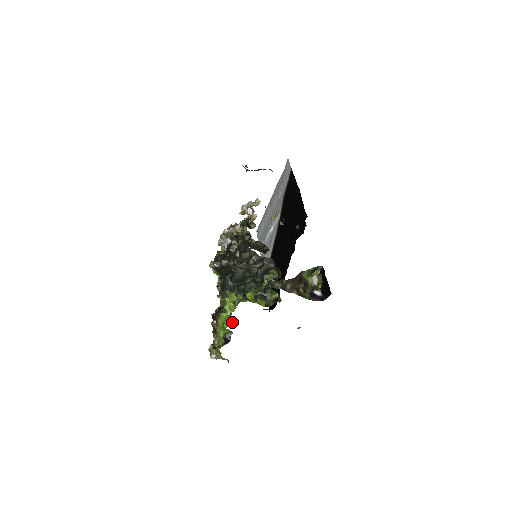
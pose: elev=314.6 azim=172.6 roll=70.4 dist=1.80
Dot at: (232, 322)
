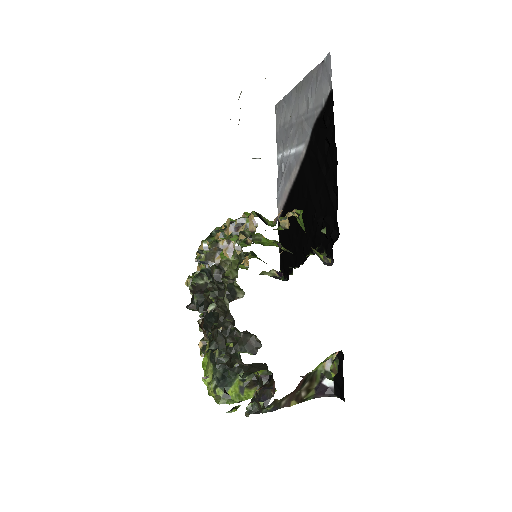
Dot at: occluded
